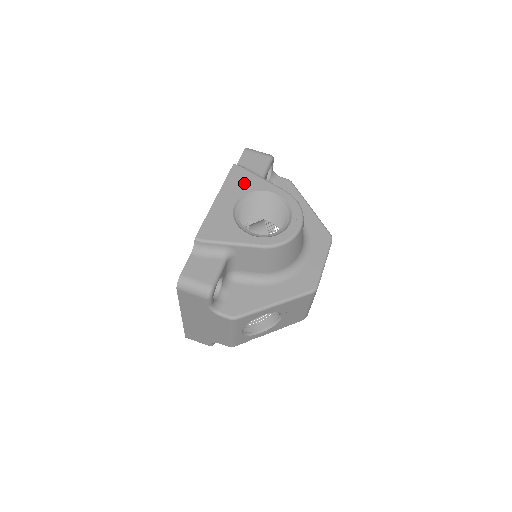
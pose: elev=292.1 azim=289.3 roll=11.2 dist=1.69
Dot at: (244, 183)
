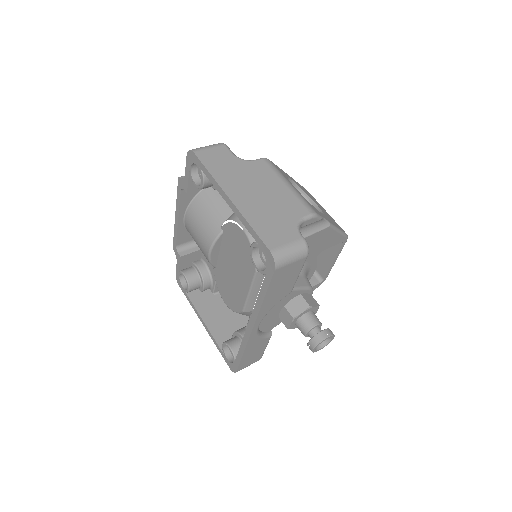
Dot at: occluded
